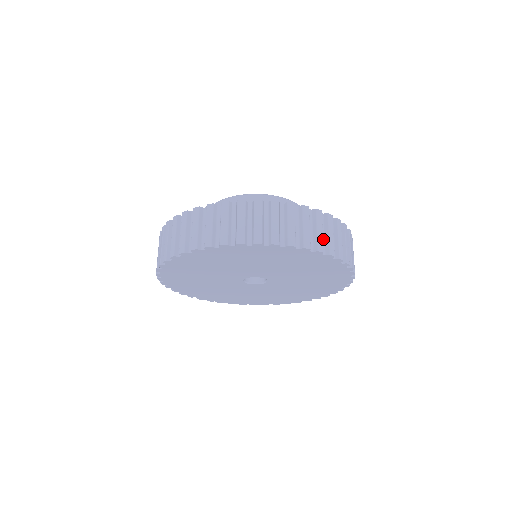
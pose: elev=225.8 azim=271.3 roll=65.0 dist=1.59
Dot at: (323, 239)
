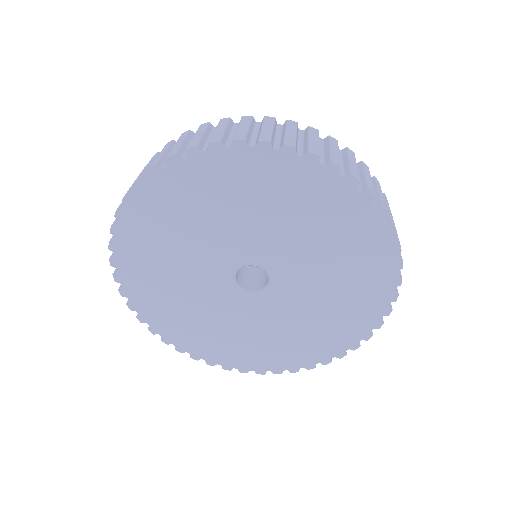
Dot at: (255, 137)
